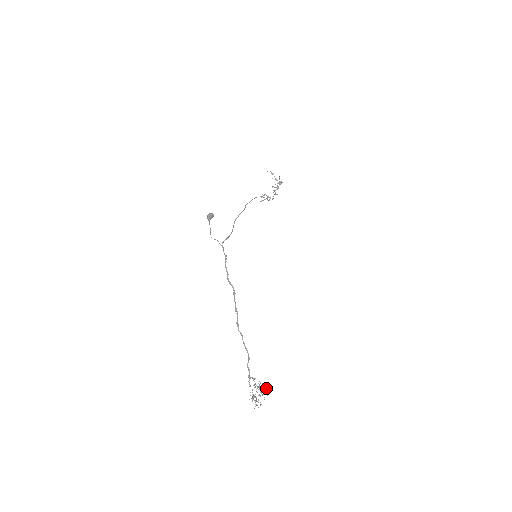
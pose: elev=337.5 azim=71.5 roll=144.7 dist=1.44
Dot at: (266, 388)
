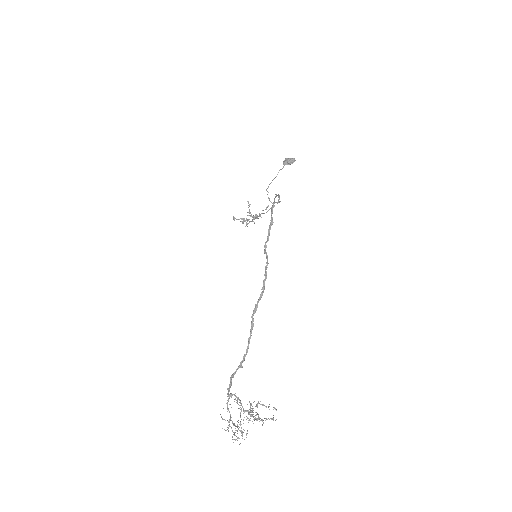
Dot at: occluded
